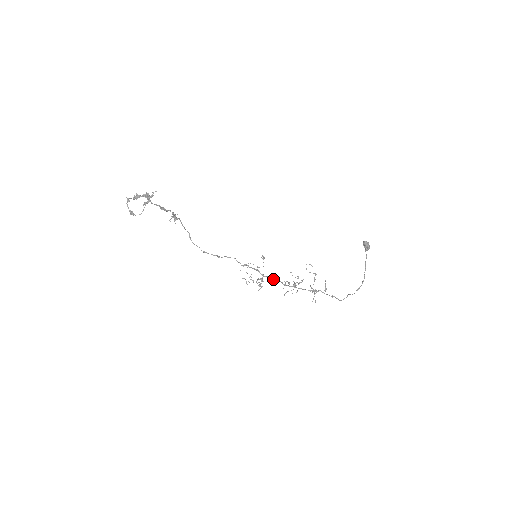
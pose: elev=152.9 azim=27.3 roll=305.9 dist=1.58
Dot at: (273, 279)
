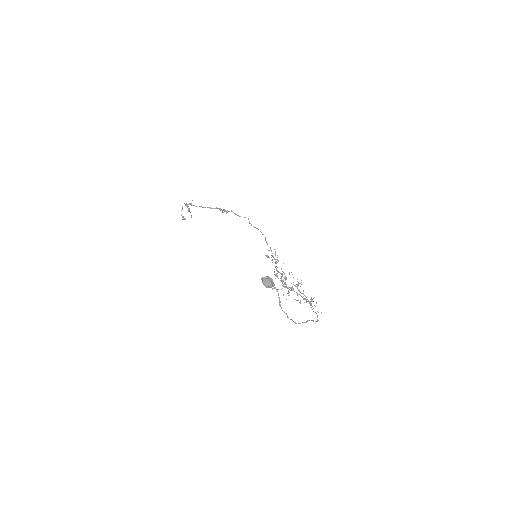
Dot at: (281, 277)
